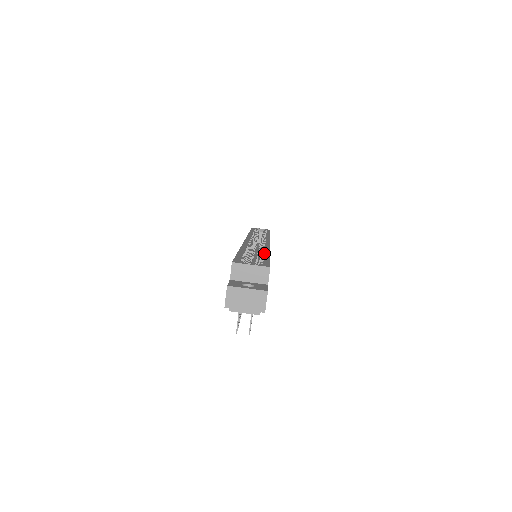
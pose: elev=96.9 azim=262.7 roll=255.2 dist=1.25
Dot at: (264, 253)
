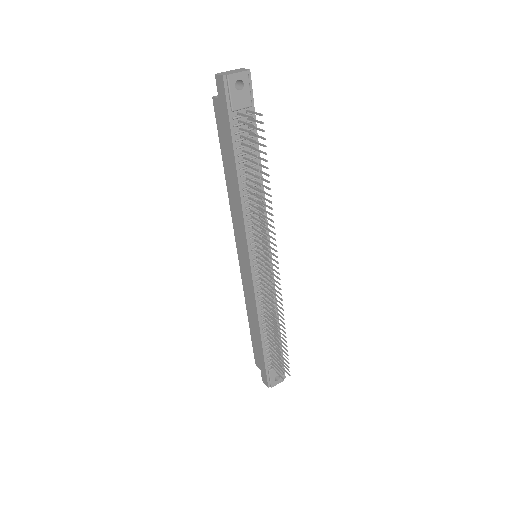
Dot at: occluded
